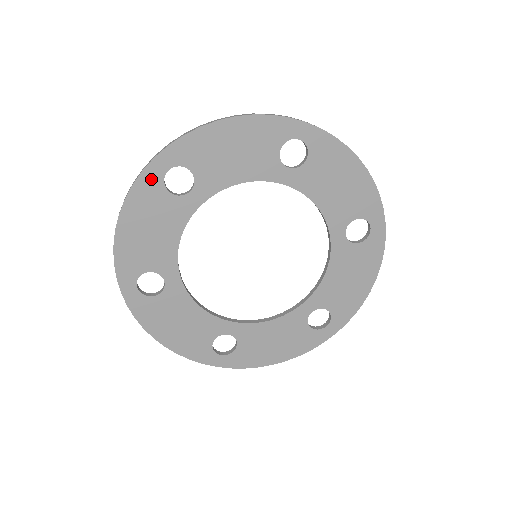
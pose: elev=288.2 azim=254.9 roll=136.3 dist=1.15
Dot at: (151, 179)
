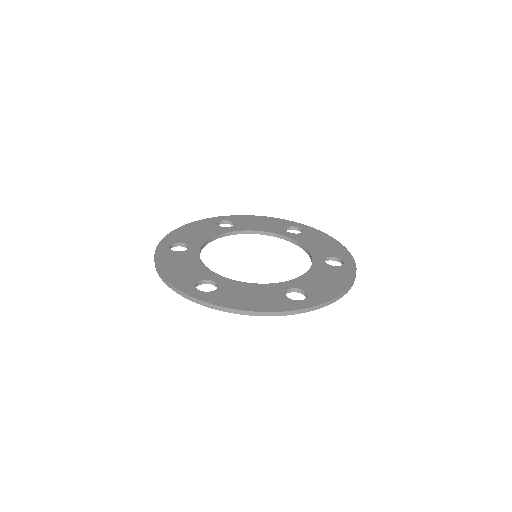
Dot at: (163, 251)
